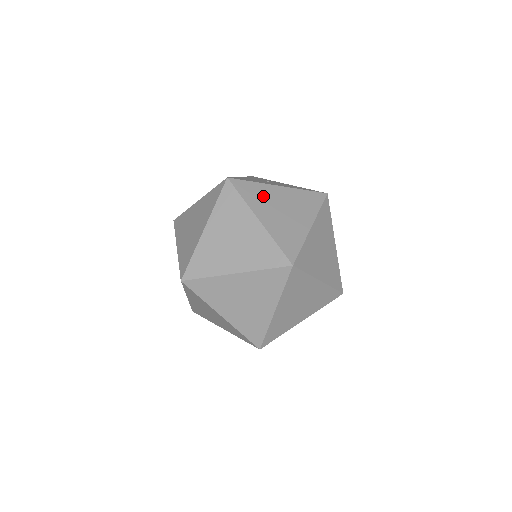
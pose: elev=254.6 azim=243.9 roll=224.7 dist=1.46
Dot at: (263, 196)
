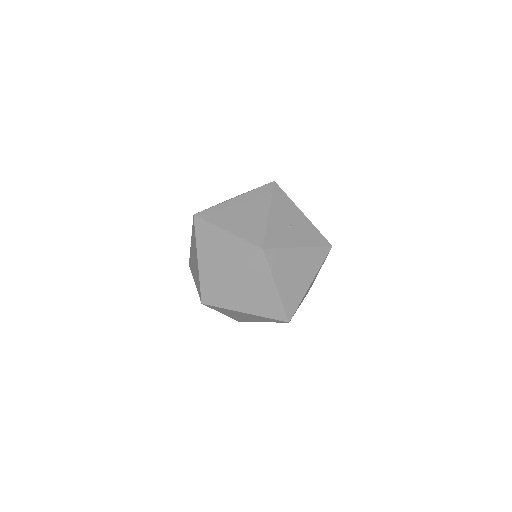
Dot at: (285, 262)
